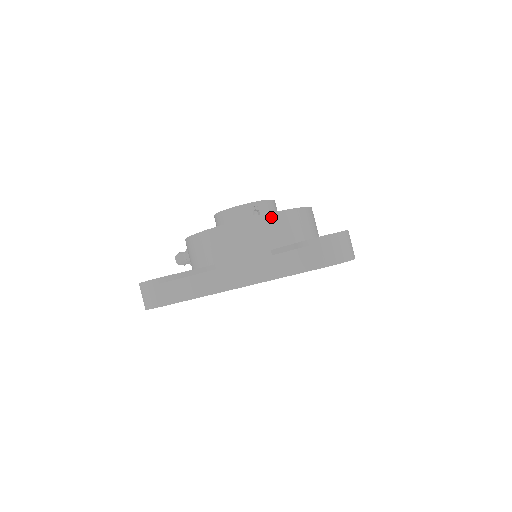
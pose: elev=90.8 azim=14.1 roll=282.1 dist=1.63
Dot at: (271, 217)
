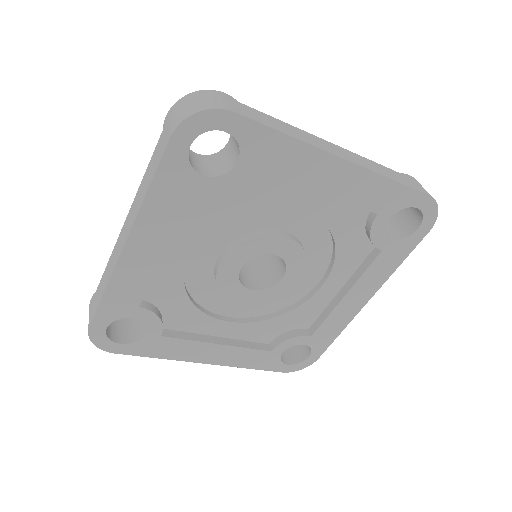
Dot at: occluded
